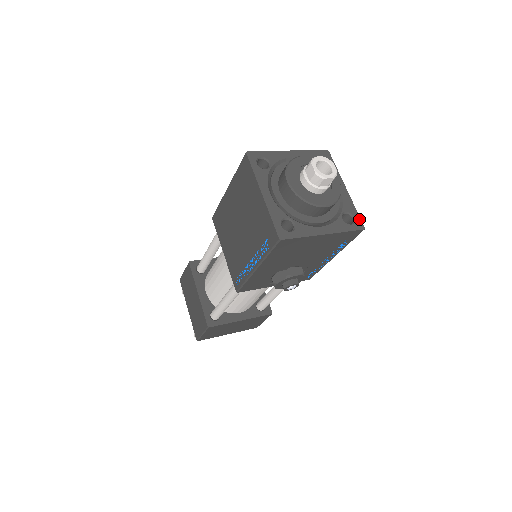
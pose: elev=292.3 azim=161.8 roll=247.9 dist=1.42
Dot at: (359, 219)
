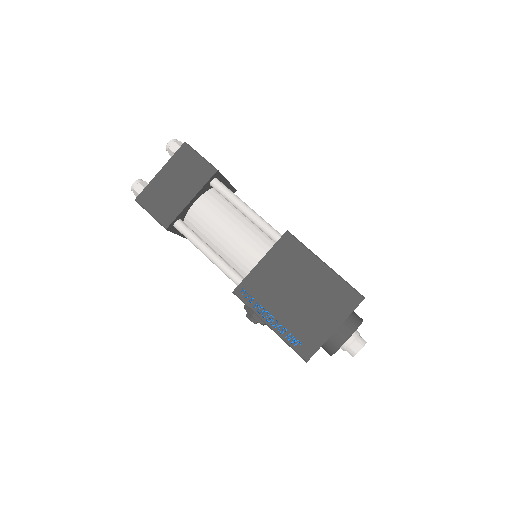
Dot at: occluded
